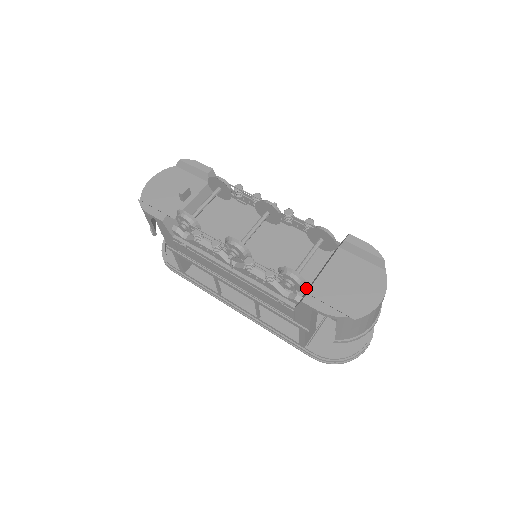
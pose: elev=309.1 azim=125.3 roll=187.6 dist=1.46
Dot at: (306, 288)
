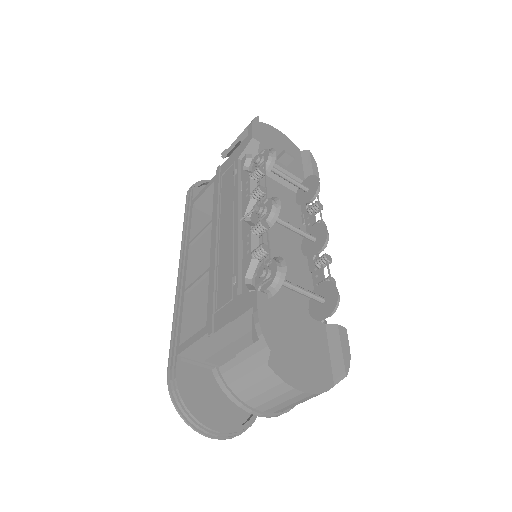
Dot at: (269, 296)
